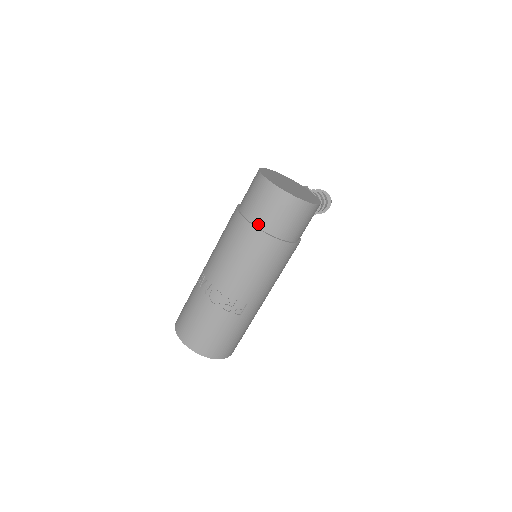
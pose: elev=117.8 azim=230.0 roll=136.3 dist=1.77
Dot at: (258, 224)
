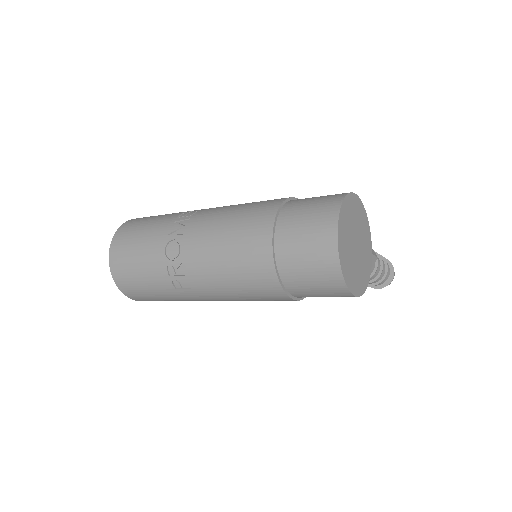
Dot at: (278, 243)
